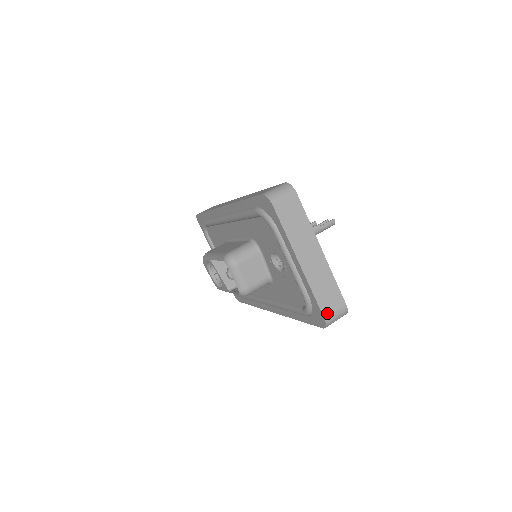
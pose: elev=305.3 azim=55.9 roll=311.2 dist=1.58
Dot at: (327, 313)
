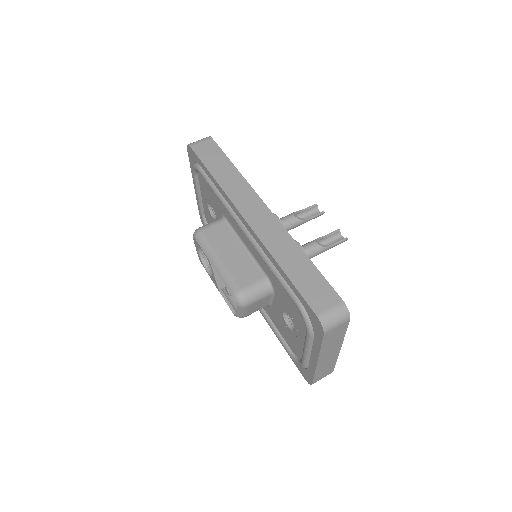
Dot at: (316, 381)
